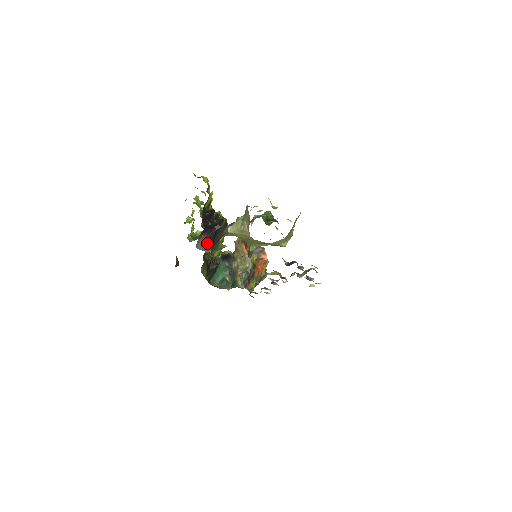
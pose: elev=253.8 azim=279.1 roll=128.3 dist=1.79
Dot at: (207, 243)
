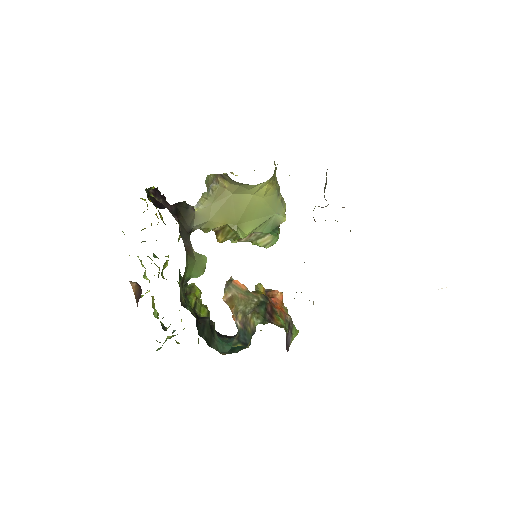
Dot at: occluded
